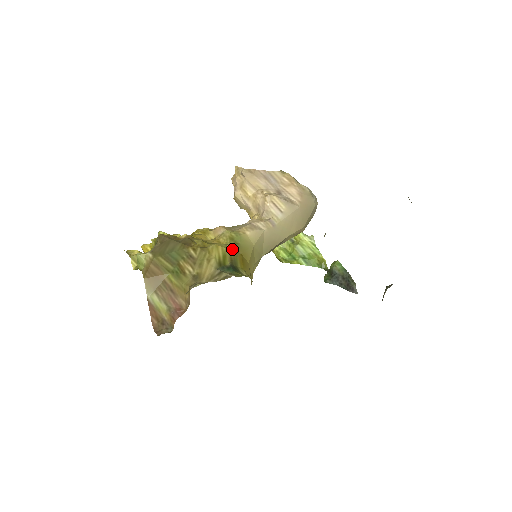
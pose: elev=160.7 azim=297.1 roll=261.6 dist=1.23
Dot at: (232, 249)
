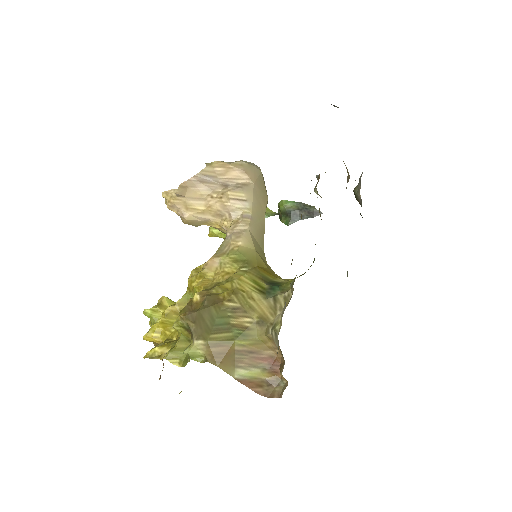
Dot at: (249, 270)
